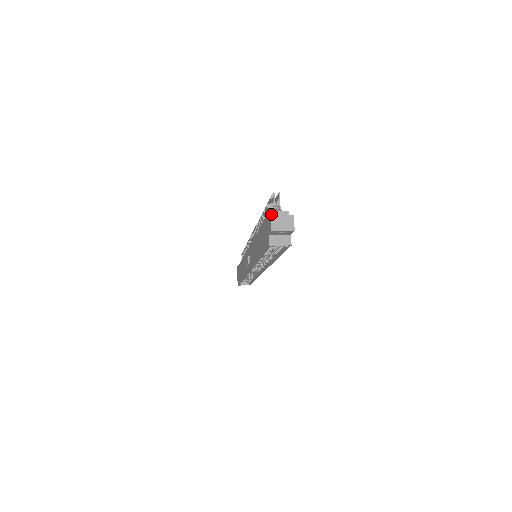
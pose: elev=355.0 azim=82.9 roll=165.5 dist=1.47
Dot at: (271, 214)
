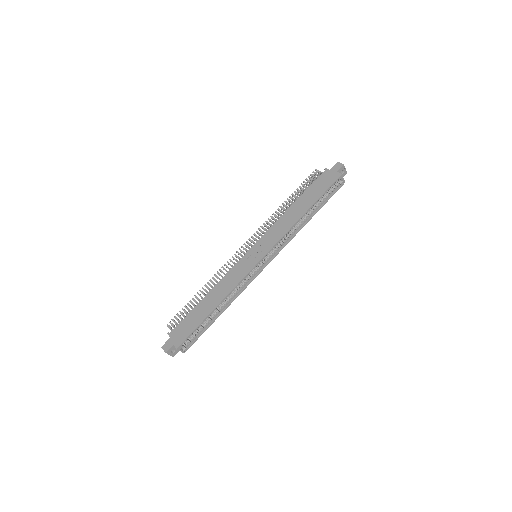
Dot at: (327, 170)
